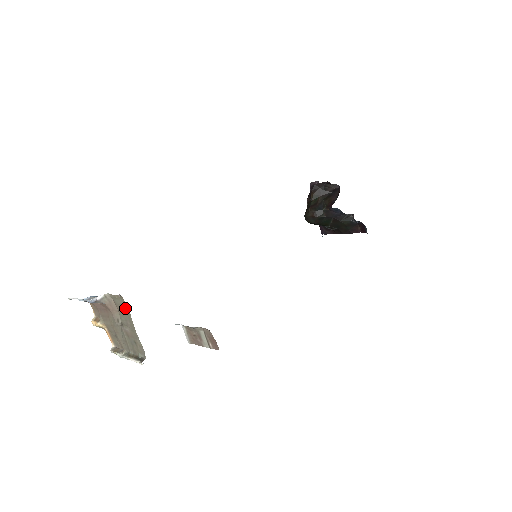
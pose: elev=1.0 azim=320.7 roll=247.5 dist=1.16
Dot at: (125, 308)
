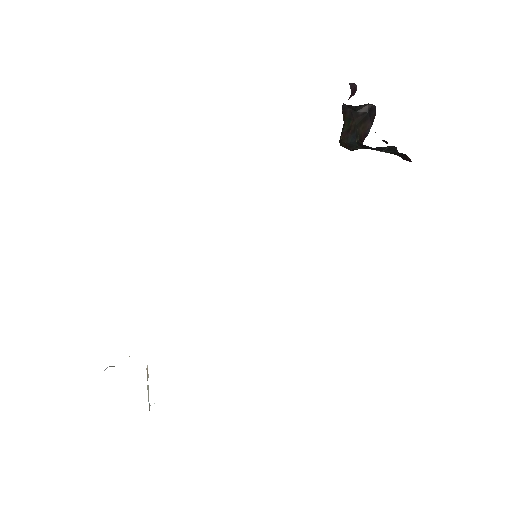
Dot at: occluded
